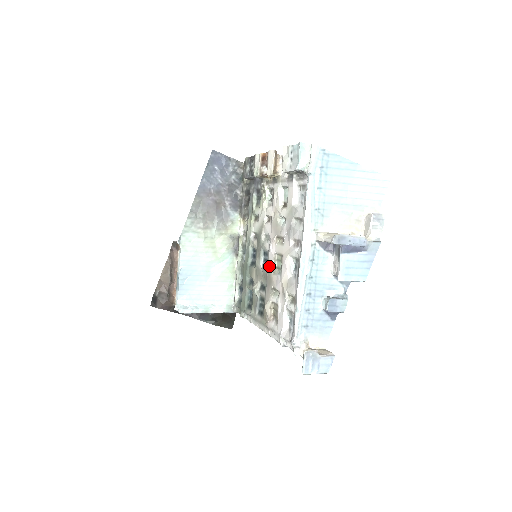
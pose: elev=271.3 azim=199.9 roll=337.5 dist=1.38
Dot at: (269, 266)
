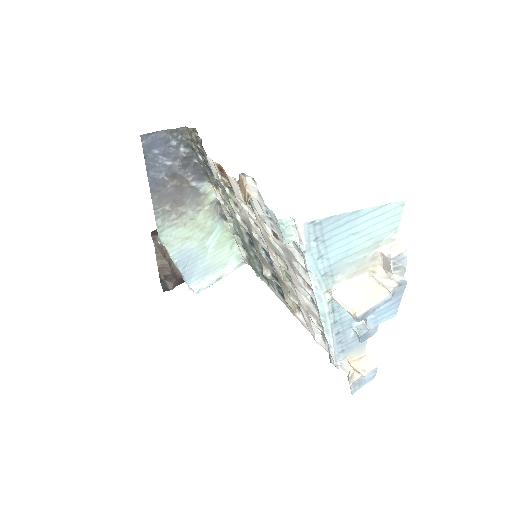
Dot at: (276, 272)
